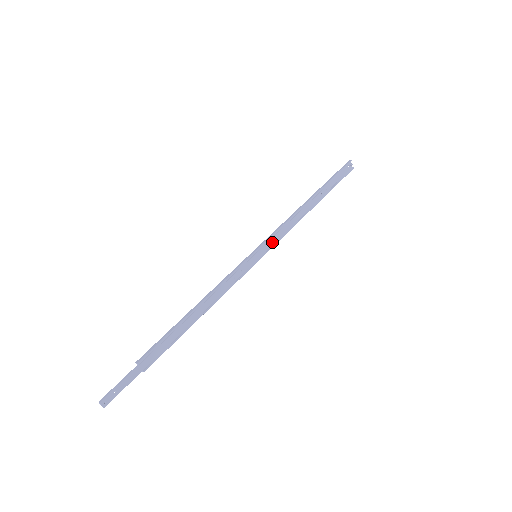
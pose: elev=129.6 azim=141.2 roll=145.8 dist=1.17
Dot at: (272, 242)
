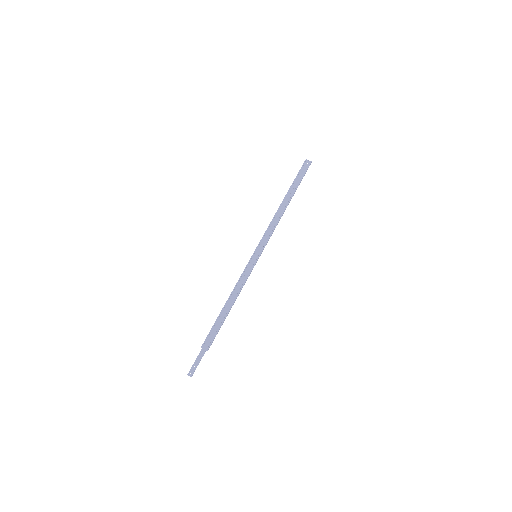
Dot at: (264, 242)
